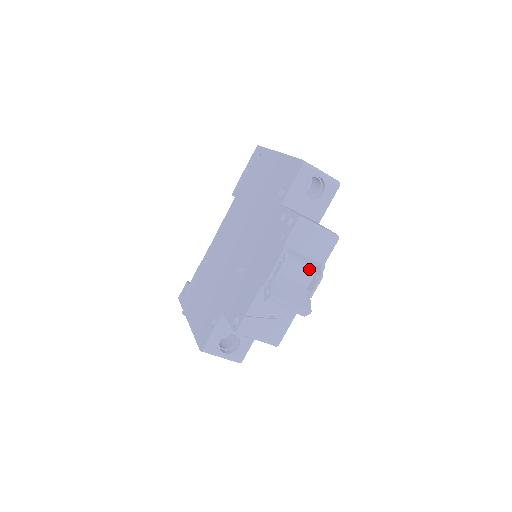
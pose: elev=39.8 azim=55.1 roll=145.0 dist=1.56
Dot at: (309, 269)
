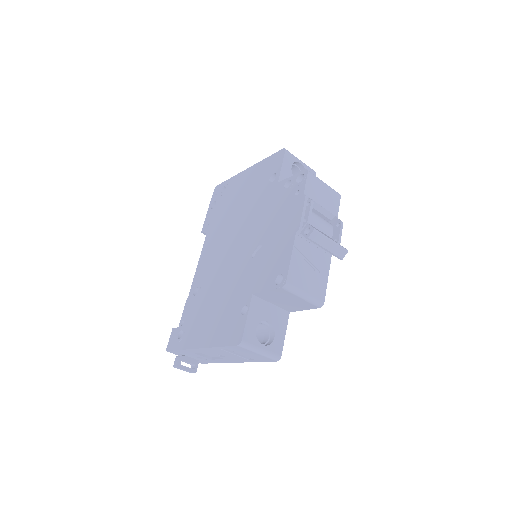
Dot at: (327, 222)
